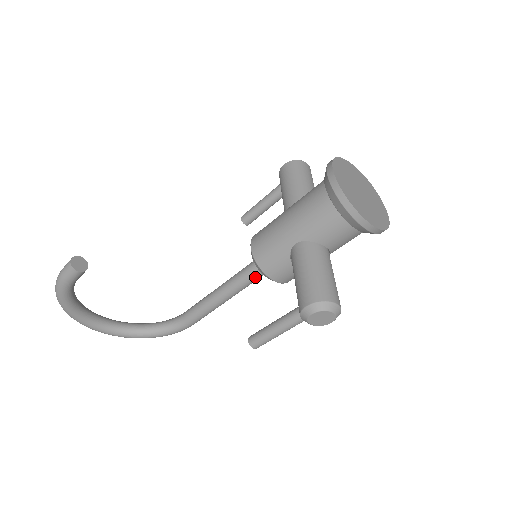
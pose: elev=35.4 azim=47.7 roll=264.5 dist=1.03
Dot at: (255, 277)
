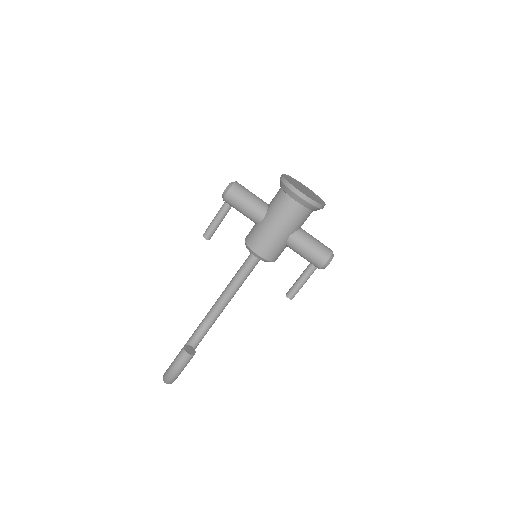
Dot at: occluded
